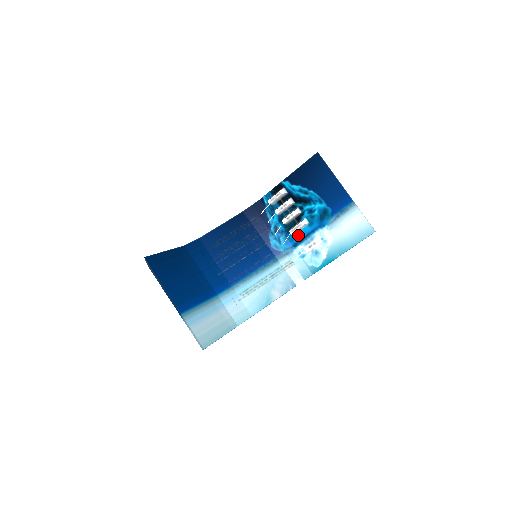
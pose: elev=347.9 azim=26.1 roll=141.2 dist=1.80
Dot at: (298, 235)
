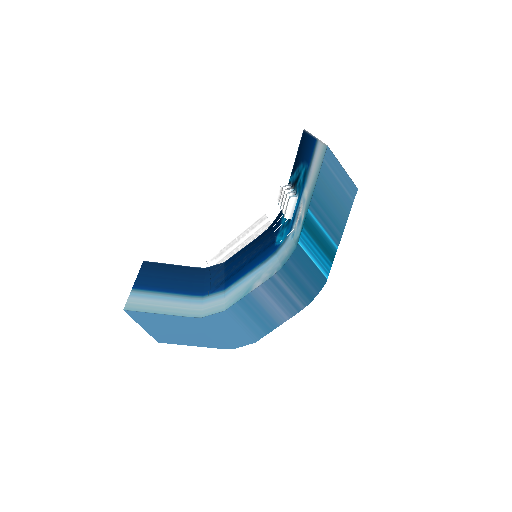
Dot at: (293, 216)
